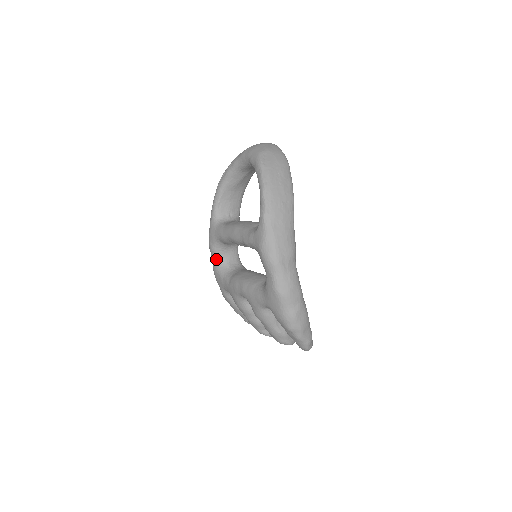
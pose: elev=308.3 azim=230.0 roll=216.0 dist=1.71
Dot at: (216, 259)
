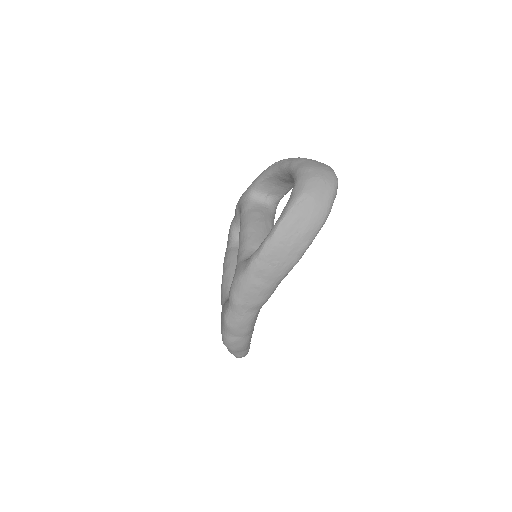
Dot at: (236, 219)
